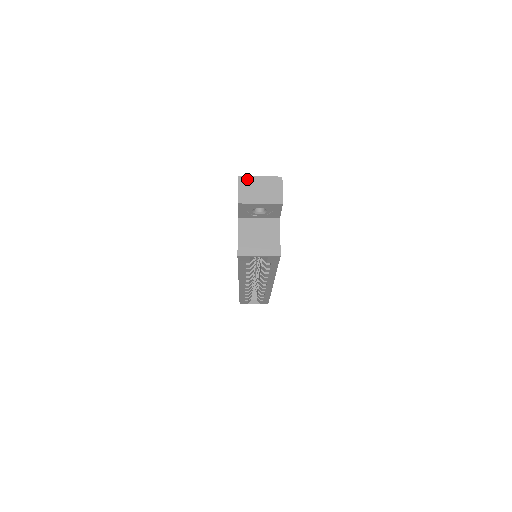
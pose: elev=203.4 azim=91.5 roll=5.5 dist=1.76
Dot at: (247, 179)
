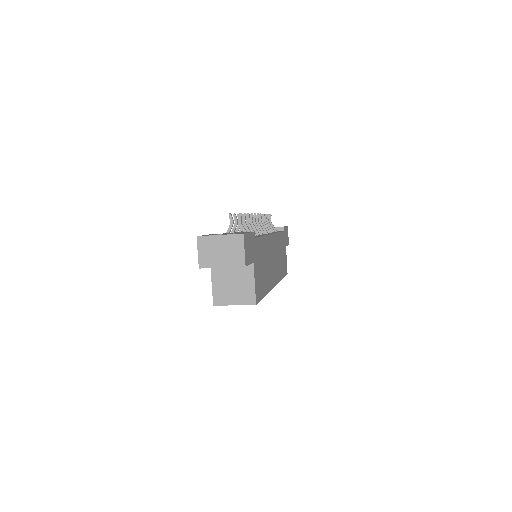
Dot at: (206, 239)
